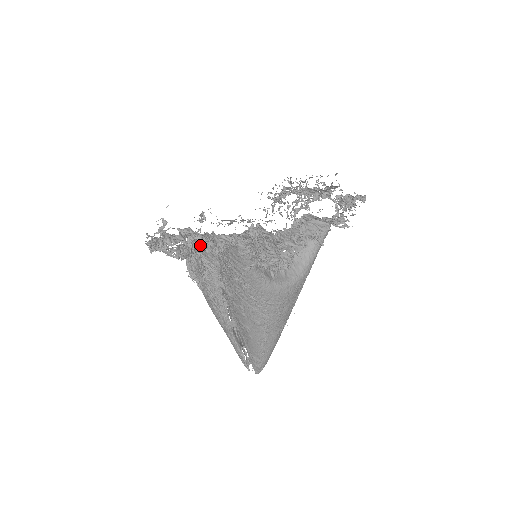
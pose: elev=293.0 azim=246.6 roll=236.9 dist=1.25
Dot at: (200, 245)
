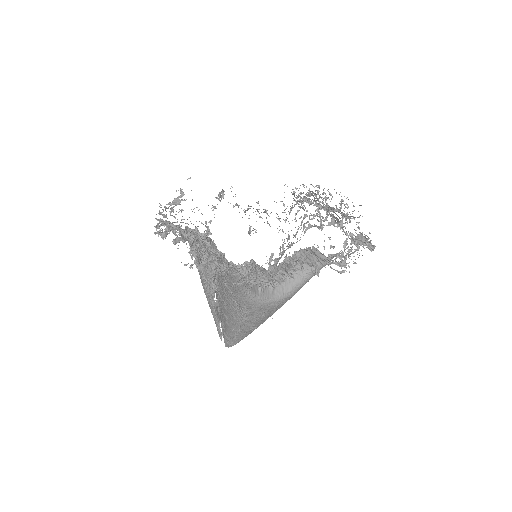
Dot at: (201, 242)
